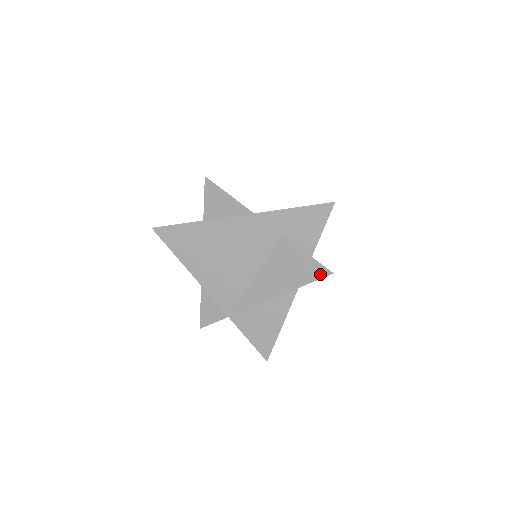
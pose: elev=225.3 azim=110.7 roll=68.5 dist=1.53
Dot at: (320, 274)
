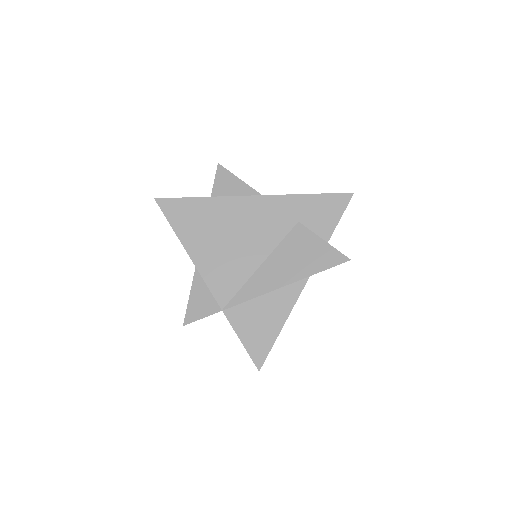
Dot at: (336, 261)
